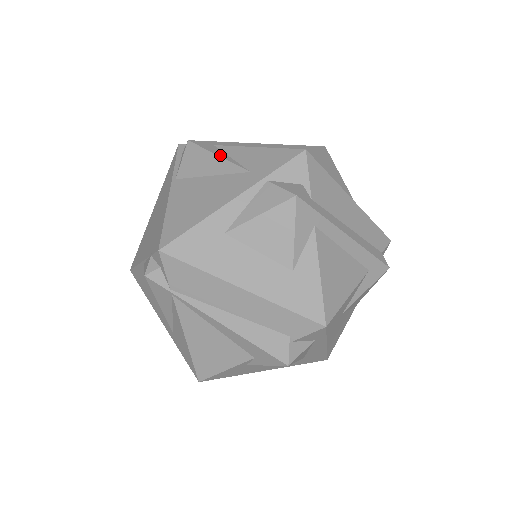
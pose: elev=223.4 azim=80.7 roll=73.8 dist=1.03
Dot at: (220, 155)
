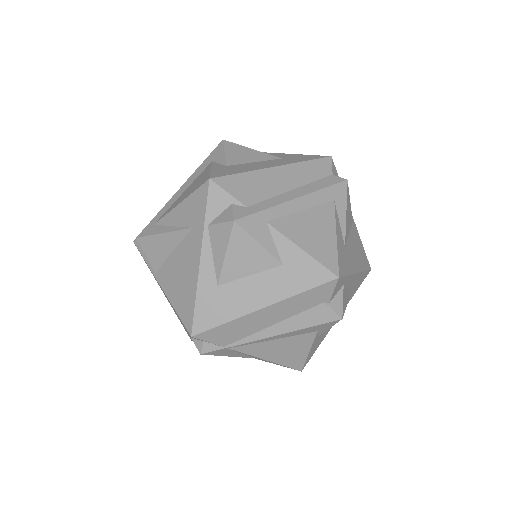
Dot at: (164, 231)
